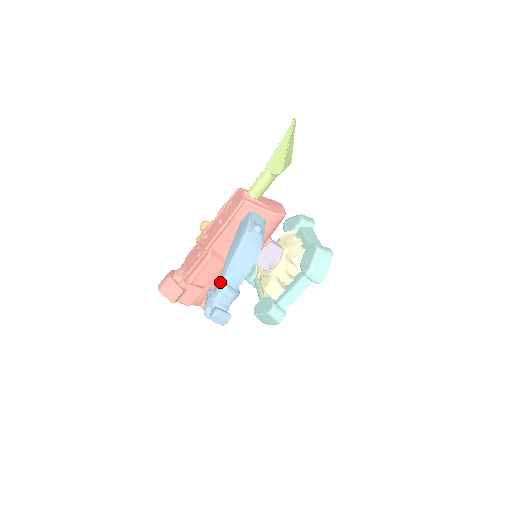
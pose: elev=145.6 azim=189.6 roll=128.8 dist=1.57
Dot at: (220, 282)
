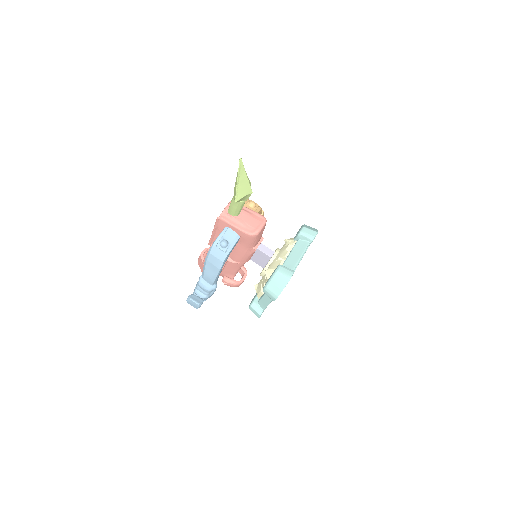
Dot at: (200, 276)
